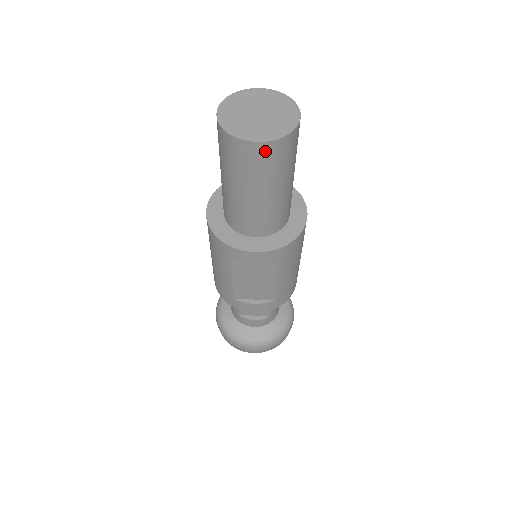
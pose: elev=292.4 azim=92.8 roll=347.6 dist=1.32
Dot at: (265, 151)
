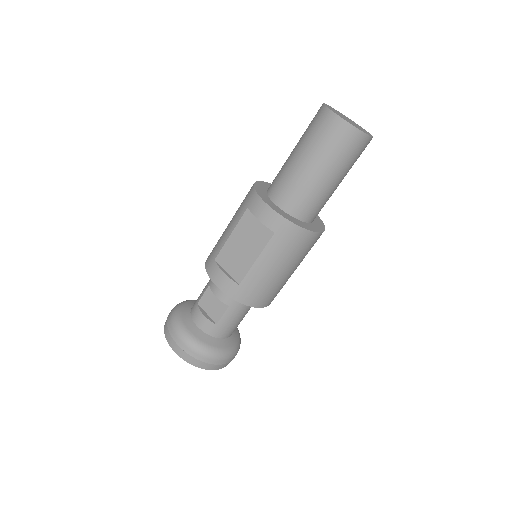
Dot at: (336, 126)
